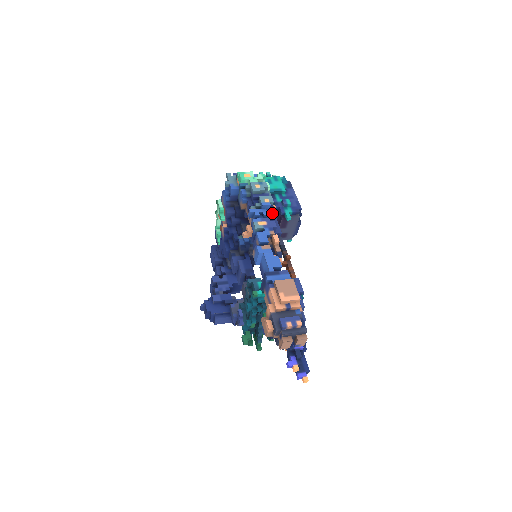
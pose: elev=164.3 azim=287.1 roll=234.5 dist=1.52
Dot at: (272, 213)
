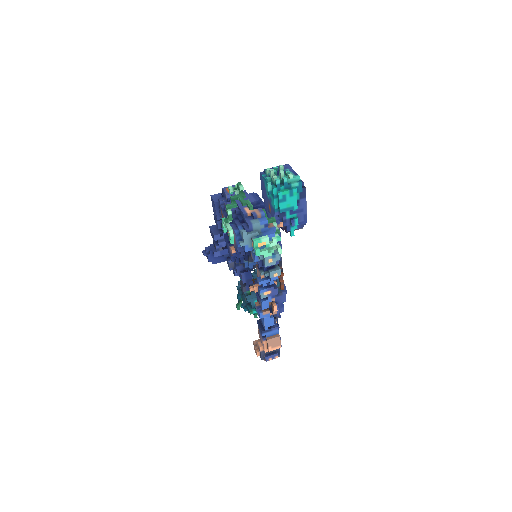
Dot at: occluded
